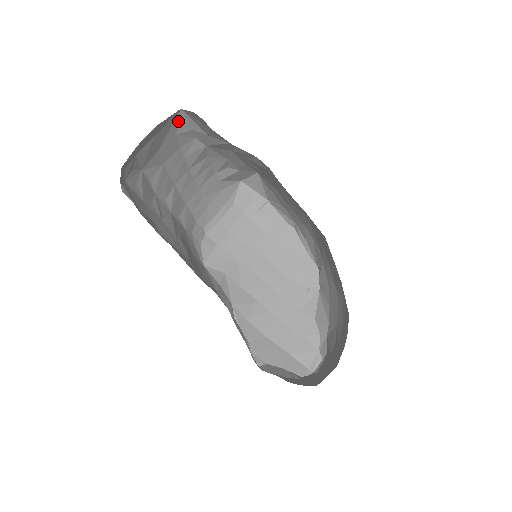
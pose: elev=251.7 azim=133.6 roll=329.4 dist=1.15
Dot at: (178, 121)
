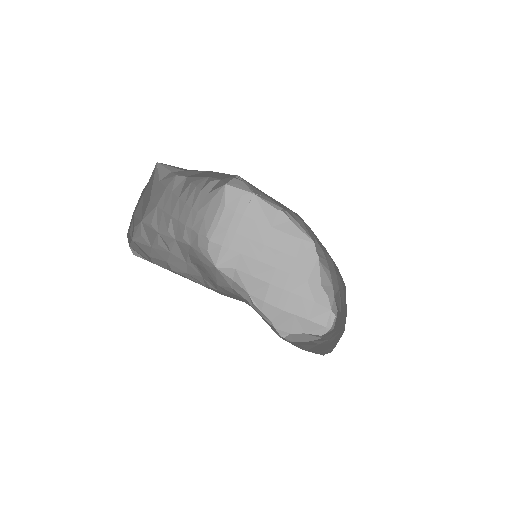
Dot at: (158, 171)
